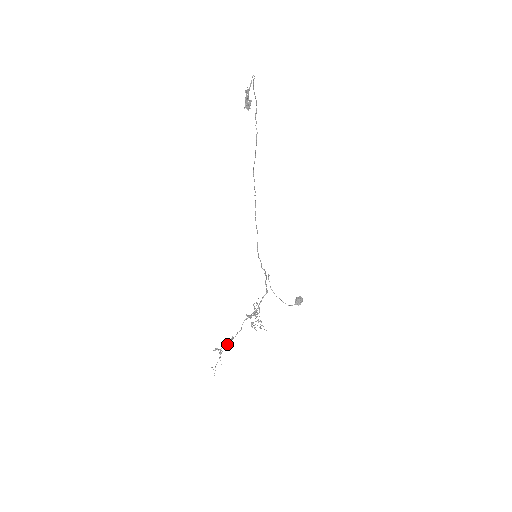
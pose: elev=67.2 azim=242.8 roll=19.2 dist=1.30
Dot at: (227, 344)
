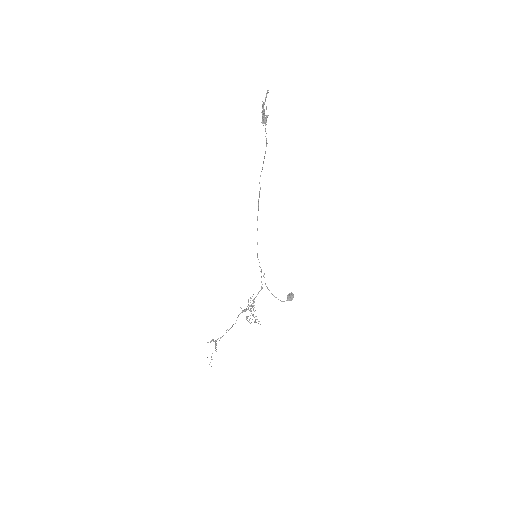
Dot at: (222, 336)
